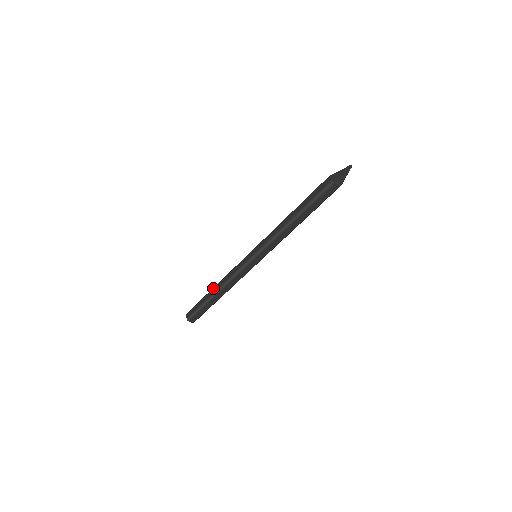
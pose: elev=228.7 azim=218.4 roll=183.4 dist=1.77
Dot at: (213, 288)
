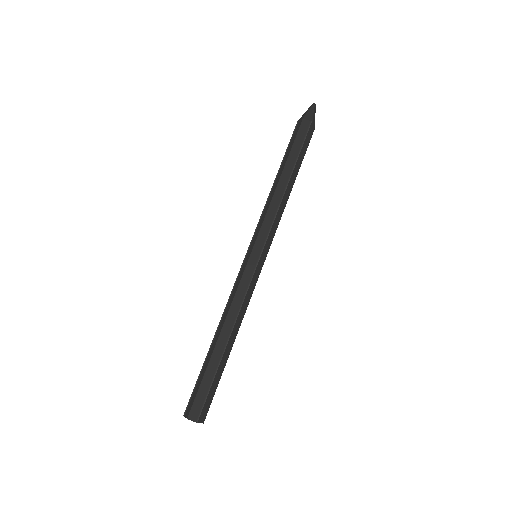
Dot at: occluded
